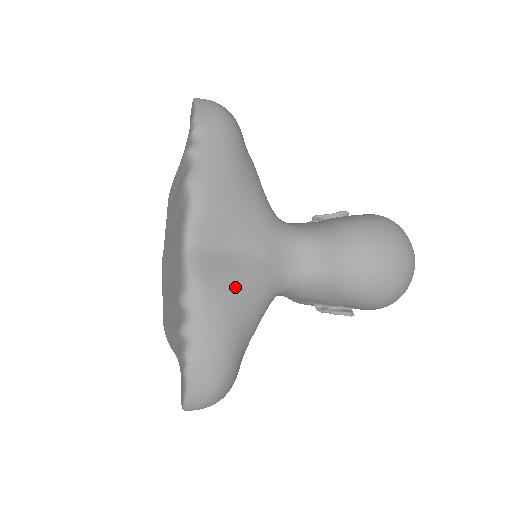
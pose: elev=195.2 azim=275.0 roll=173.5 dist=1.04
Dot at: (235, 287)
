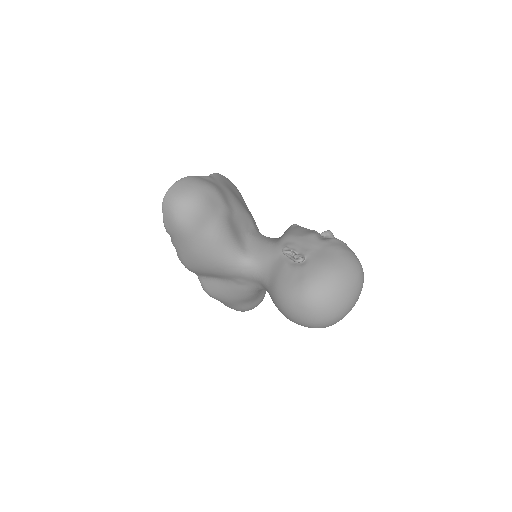
Dot at: (225, 295)
